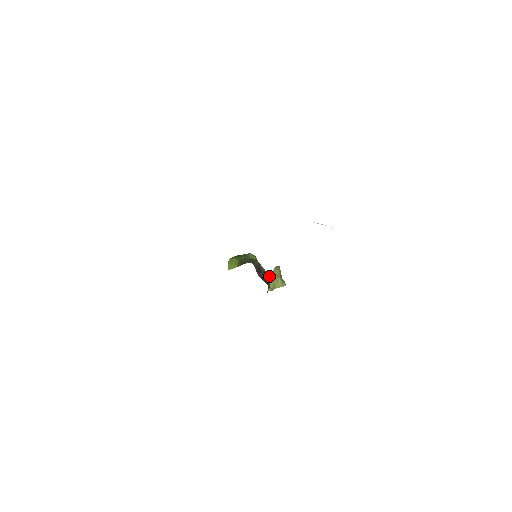
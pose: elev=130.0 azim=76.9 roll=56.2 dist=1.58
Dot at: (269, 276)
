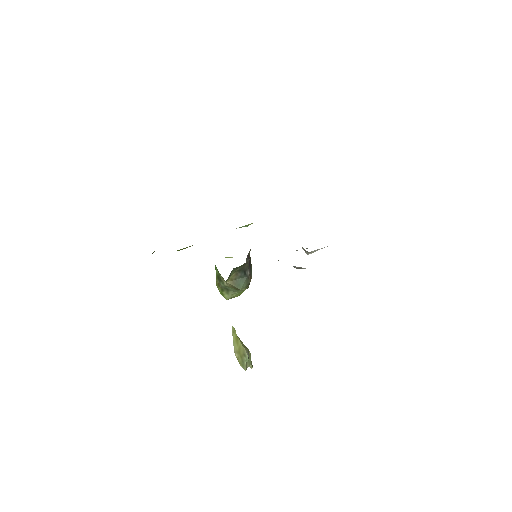
Dot at: occluded
